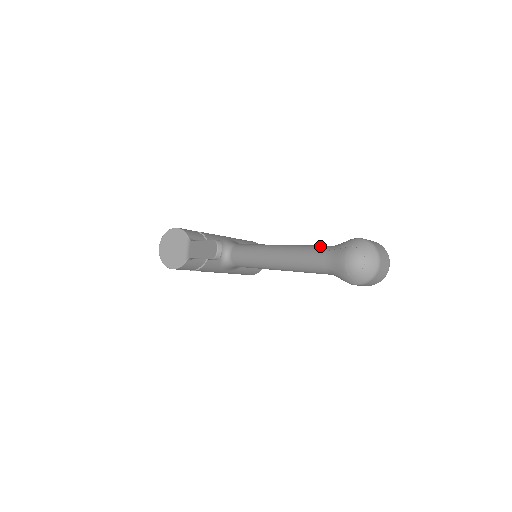
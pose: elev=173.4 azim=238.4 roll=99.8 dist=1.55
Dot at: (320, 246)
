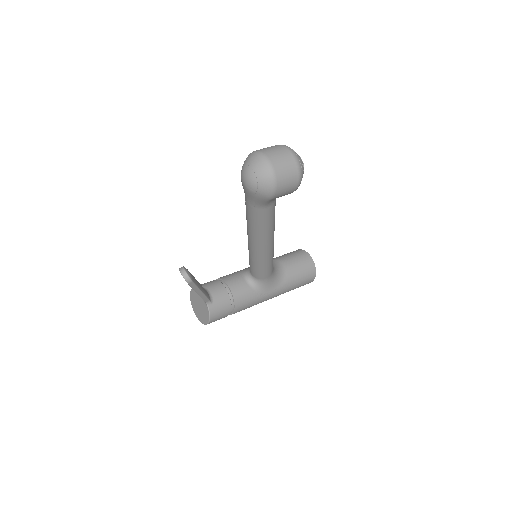
Dot at: occluded
